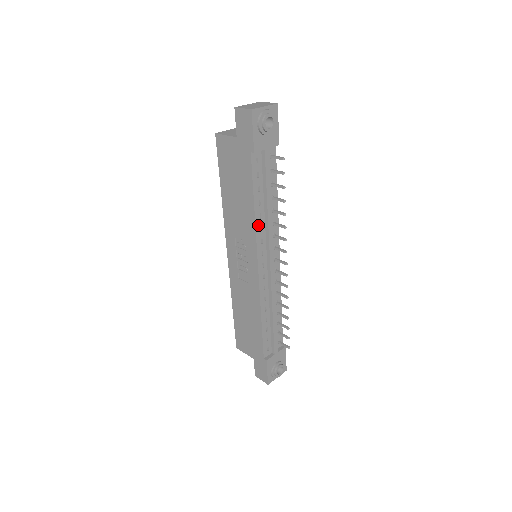
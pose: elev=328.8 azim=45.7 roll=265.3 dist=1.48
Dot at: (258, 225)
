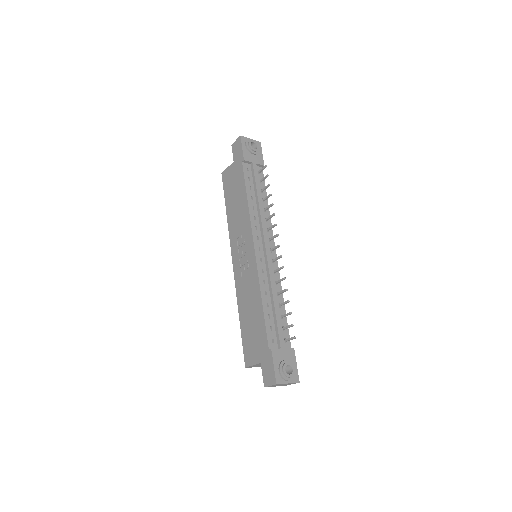
Dot at: (252, 214)
